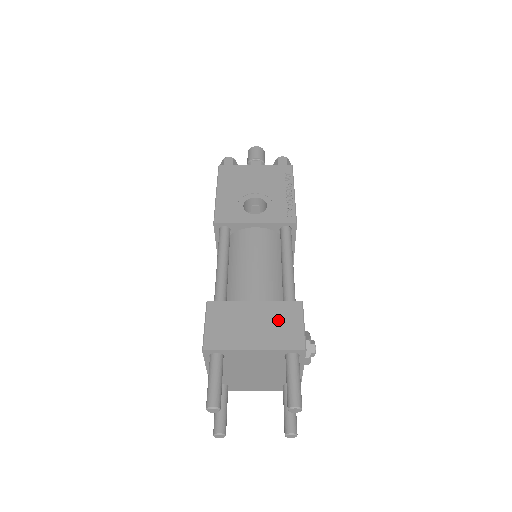
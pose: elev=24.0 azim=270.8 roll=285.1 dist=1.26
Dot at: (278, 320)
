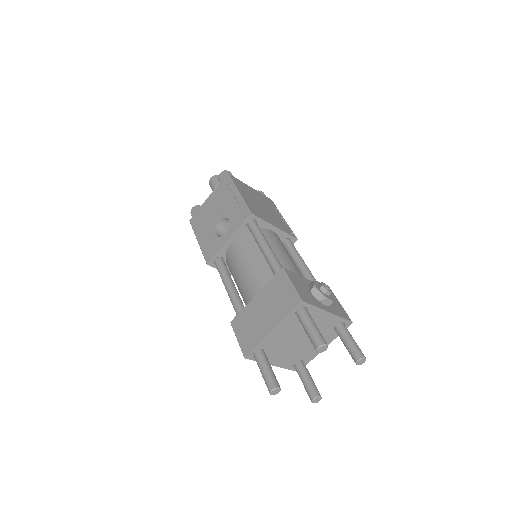
Dot at: (275, 296)
